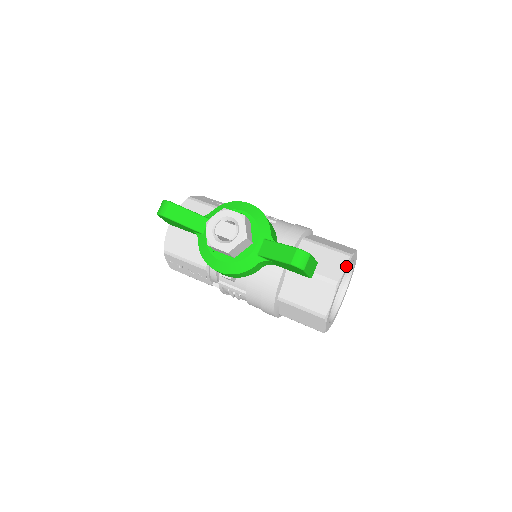
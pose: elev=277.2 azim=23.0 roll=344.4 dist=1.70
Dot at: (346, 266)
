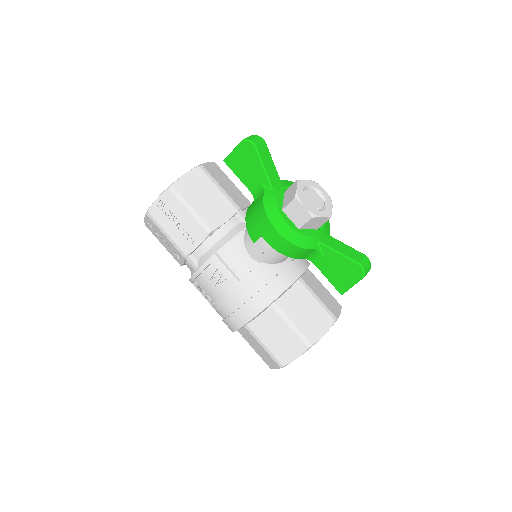
Dot at: occluded
